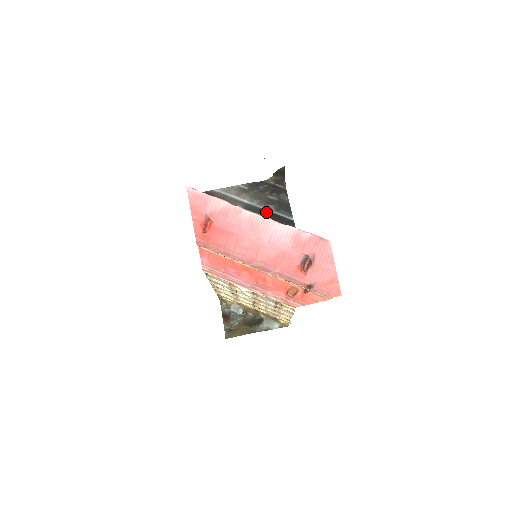
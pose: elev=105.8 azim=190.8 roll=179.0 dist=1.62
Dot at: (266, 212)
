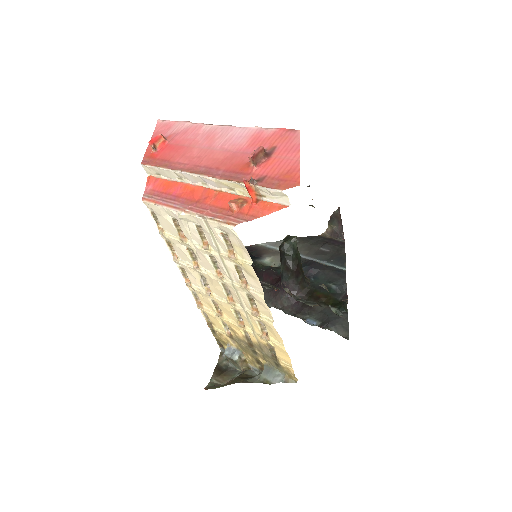
Dot at: (311, 260)
